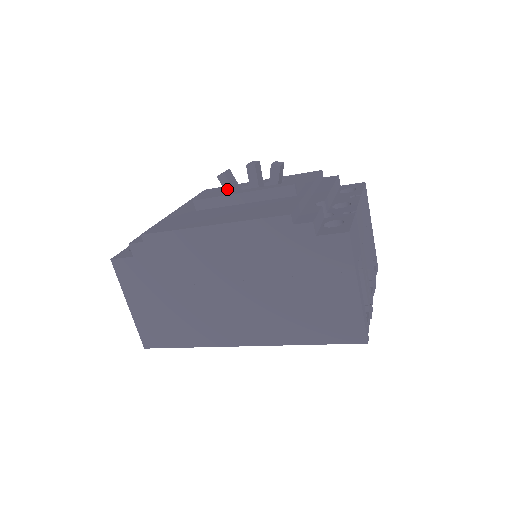
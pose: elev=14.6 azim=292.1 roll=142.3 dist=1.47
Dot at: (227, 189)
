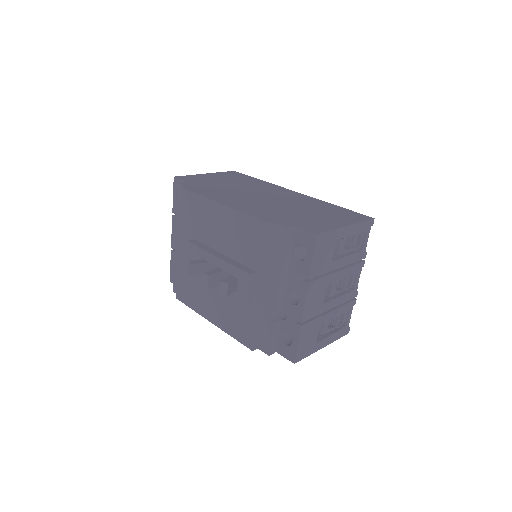
Dot at: occluded
